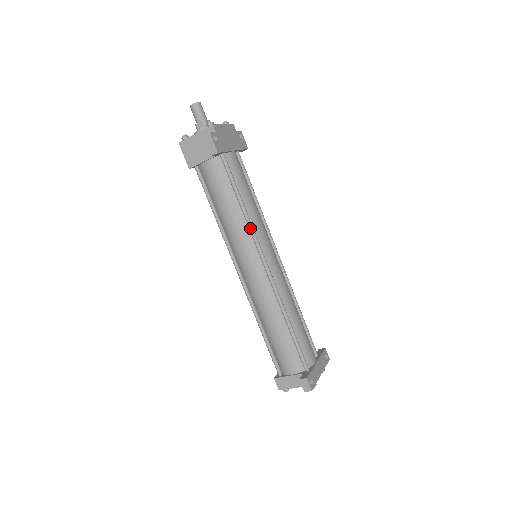
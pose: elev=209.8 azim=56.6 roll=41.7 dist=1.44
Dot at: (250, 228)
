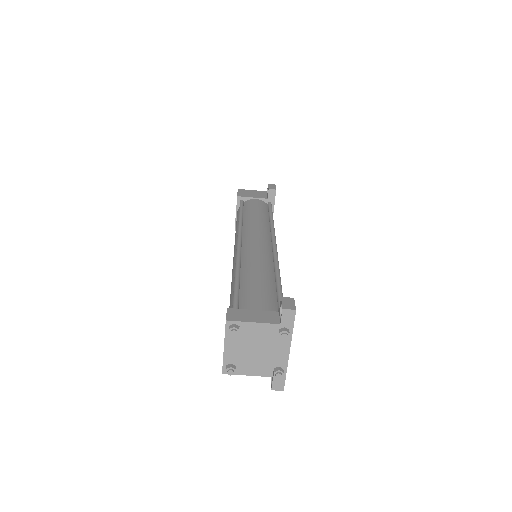
Dot at: (273, 227)
